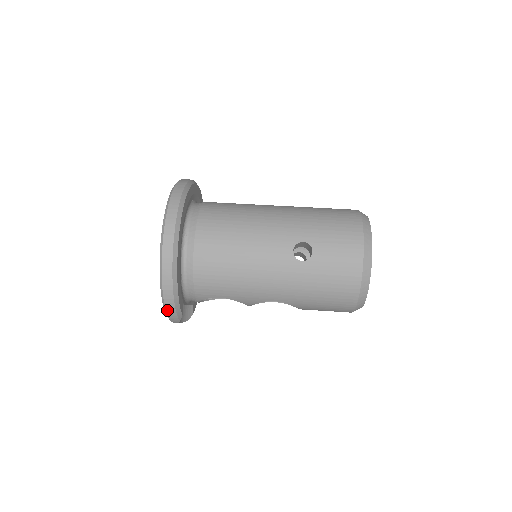
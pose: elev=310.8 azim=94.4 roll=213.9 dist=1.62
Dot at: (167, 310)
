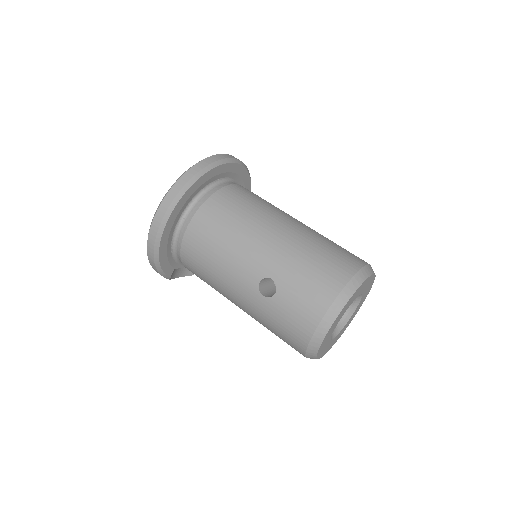
Dot at: (155, 270)
